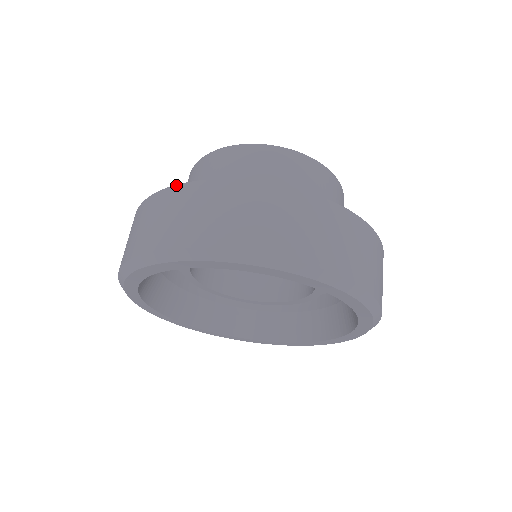
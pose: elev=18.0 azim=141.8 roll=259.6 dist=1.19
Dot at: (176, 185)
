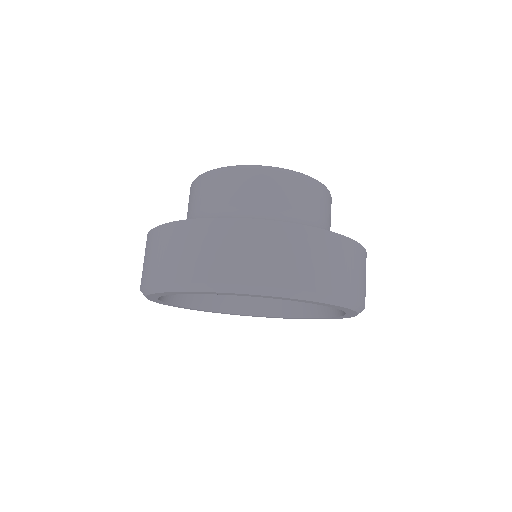
Dot at: (148, 233)
